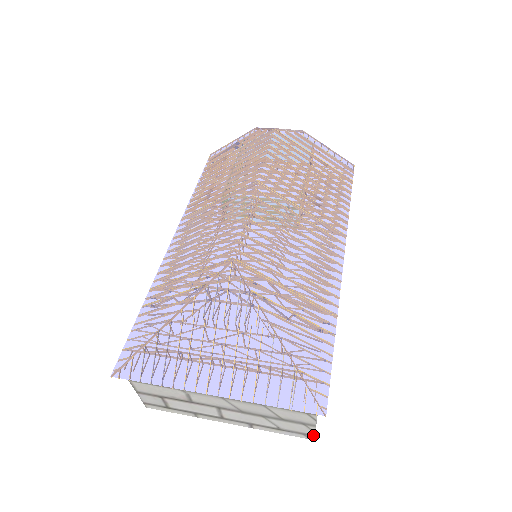
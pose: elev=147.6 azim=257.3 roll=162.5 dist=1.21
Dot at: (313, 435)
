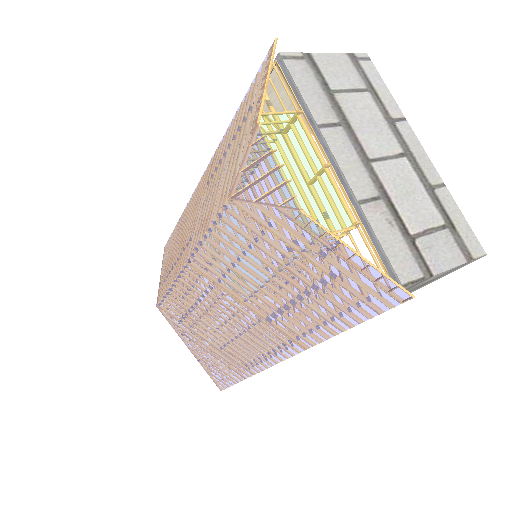
Dot at: occluded
